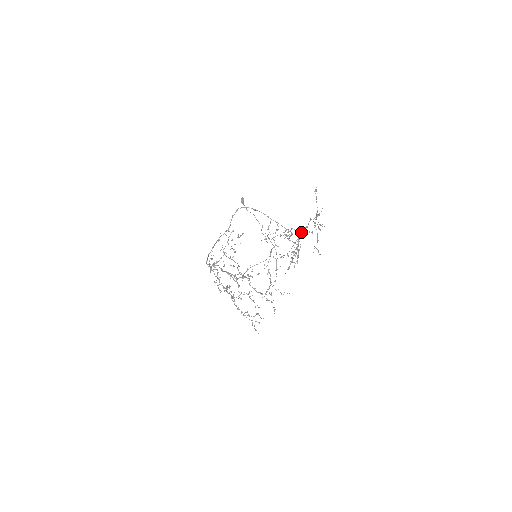
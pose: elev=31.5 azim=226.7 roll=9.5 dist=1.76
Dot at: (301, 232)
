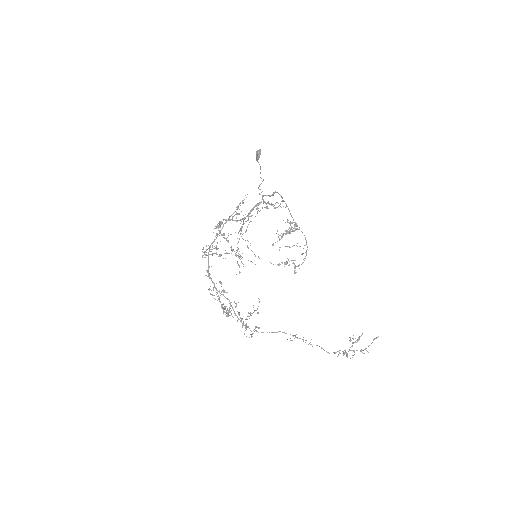
Dot at: (338, 351)
